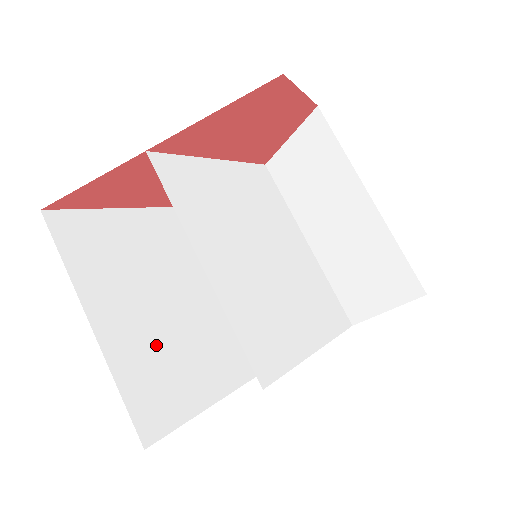
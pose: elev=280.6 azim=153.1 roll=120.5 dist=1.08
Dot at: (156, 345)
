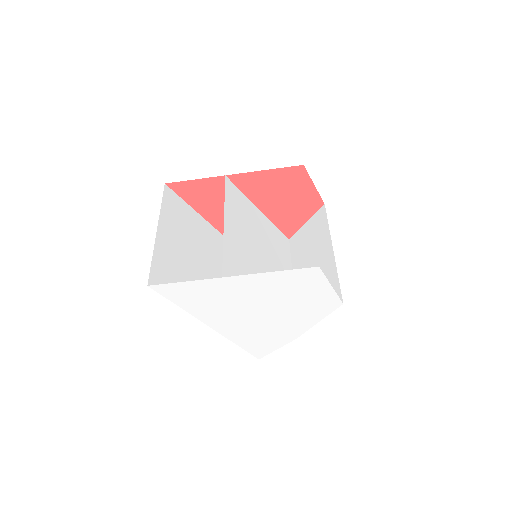
Dot at: (180, 266)
